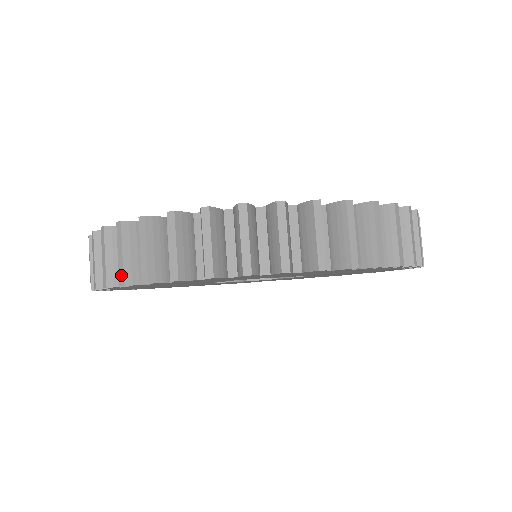
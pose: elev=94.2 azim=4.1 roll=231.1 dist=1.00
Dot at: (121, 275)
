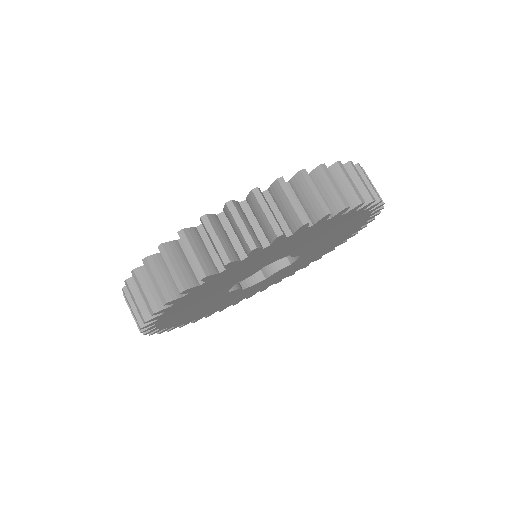
Dot at: (224, 255)
